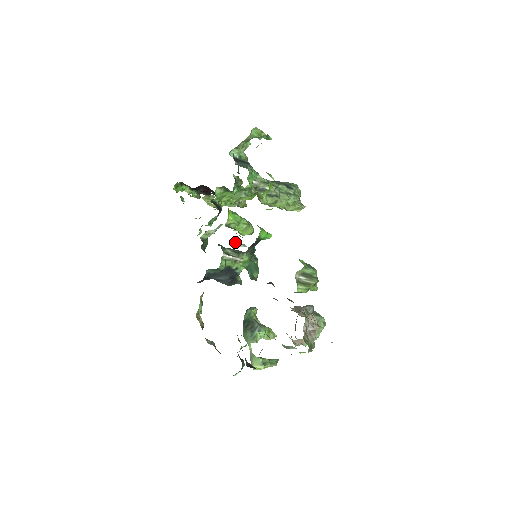
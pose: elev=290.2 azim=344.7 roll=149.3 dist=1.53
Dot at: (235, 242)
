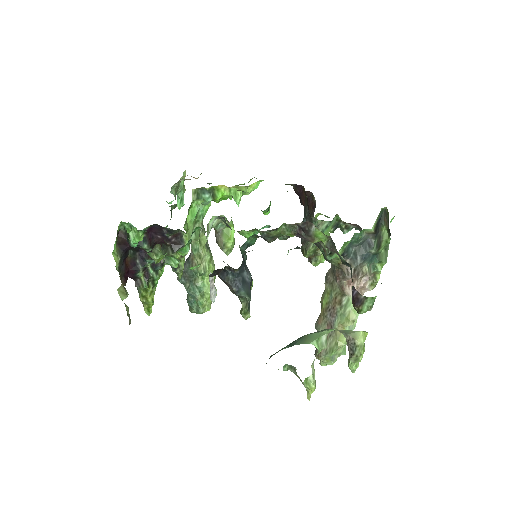
Dot at: (213, 276)
